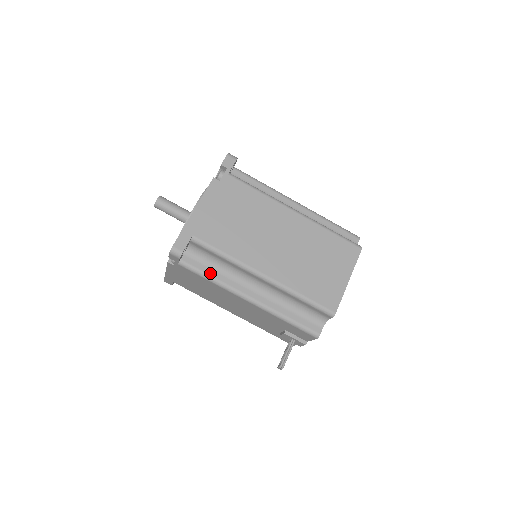
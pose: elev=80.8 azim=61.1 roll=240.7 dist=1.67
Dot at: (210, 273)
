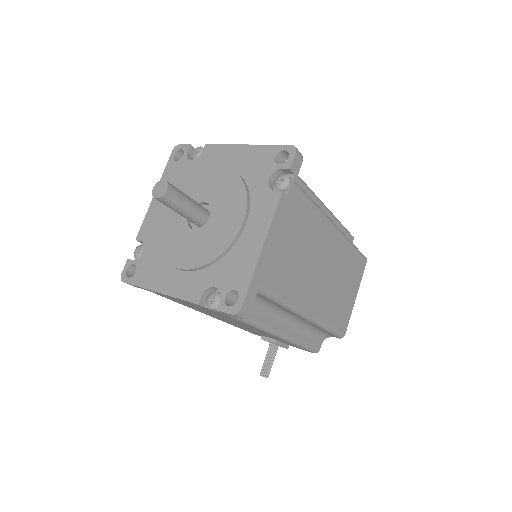
Dot at: (252, 316)
